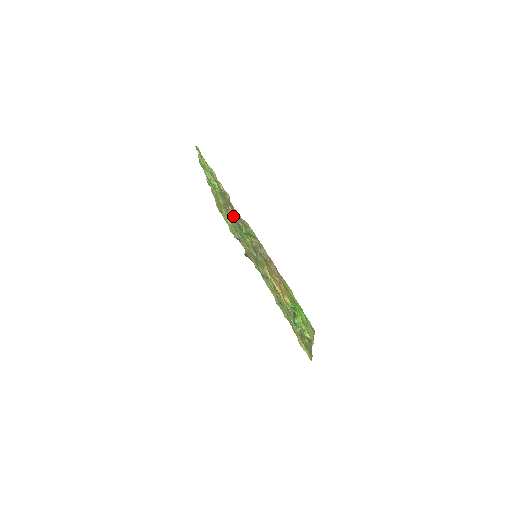
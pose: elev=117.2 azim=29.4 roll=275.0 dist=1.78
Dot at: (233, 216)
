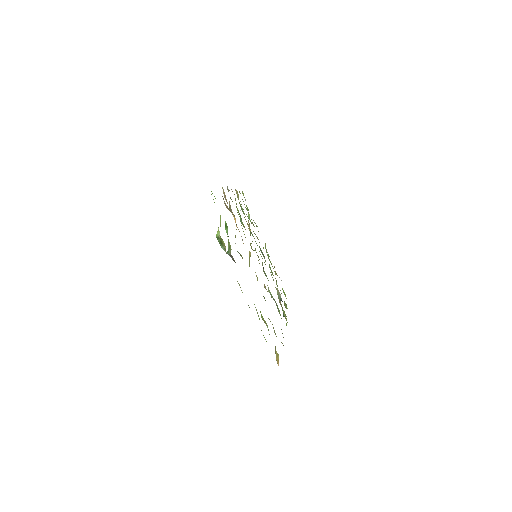
Dot at: occluded
